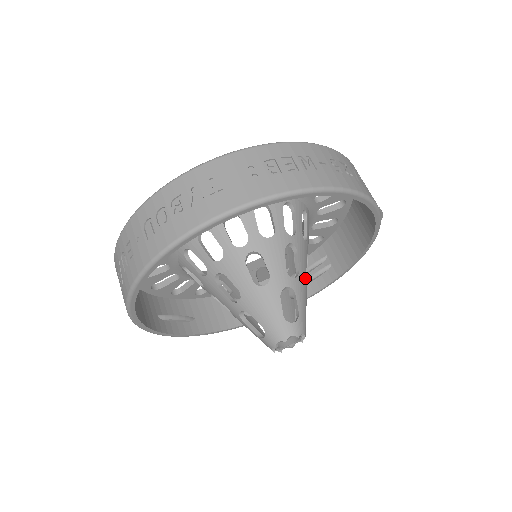
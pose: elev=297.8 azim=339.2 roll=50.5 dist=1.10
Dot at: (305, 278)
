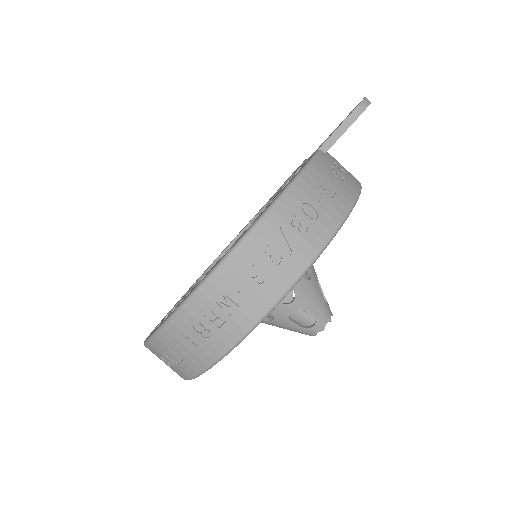
Dot at: (305, 283)
